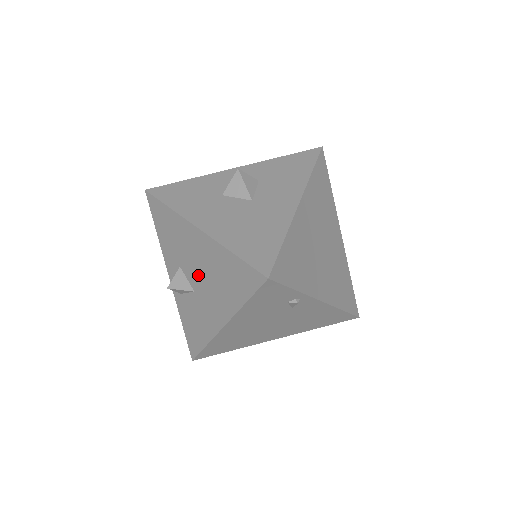
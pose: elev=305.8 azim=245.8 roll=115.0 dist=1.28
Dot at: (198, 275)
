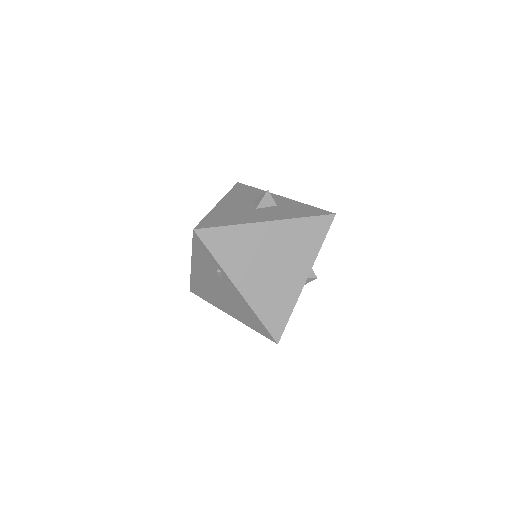
Dot at: occluded
